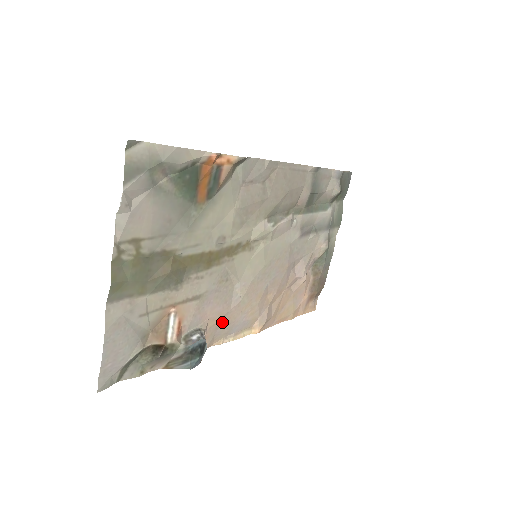
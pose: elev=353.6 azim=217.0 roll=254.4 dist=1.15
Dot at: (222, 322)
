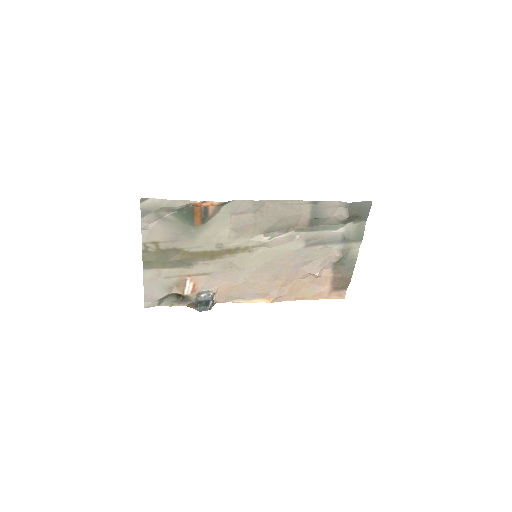
Dot at: (232, 290)
